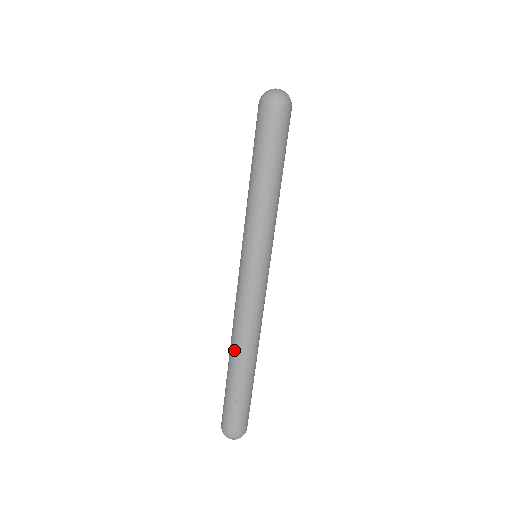
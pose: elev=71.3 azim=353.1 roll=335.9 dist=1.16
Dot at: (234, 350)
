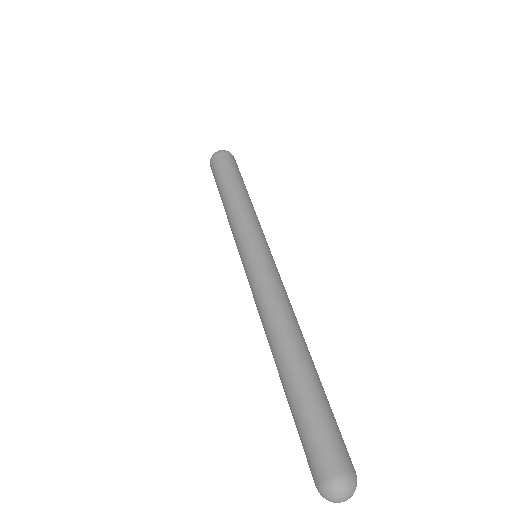
Dot at: (282, 343)
